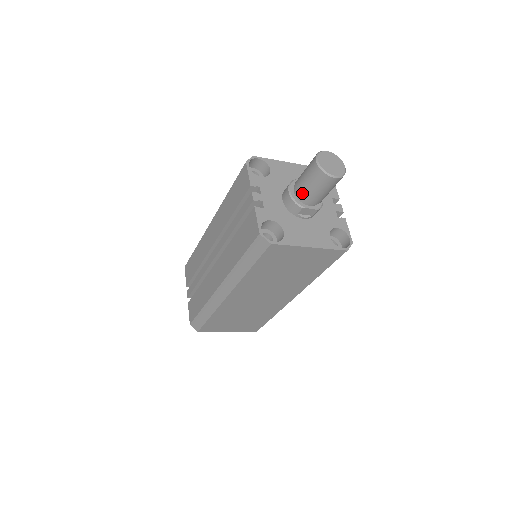
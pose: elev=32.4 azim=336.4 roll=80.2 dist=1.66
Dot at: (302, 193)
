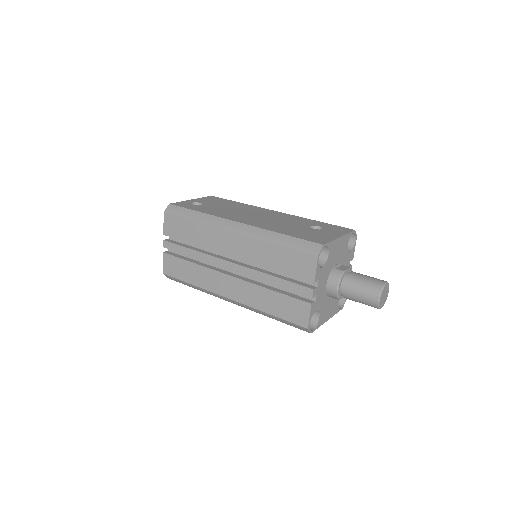
Dot at: (348, 297)
